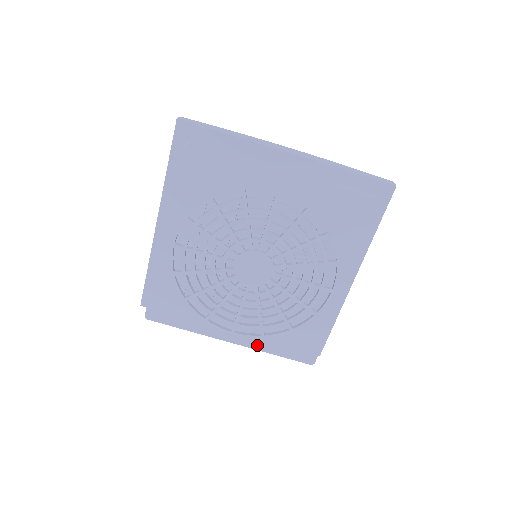
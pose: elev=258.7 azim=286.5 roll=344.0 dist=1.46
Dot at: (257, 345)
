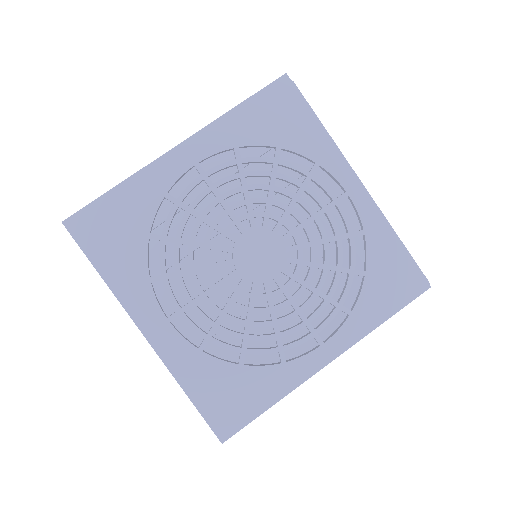
Dot at: (183, 359)
